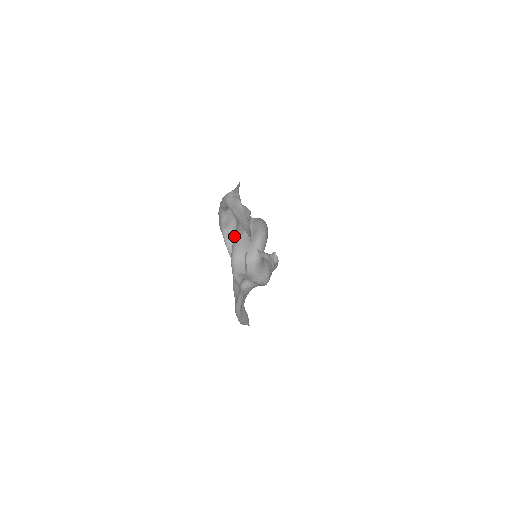
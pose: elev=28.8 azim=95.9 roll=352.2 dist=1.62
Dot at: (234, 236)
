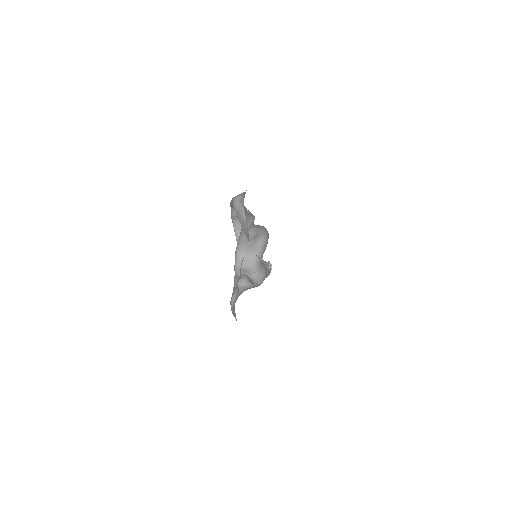
Dot at: (240, 232)
